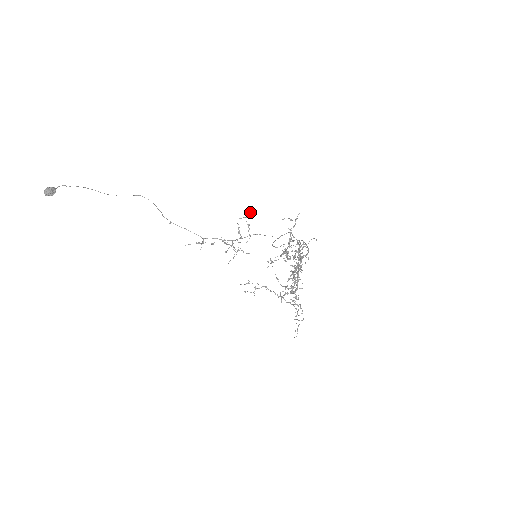
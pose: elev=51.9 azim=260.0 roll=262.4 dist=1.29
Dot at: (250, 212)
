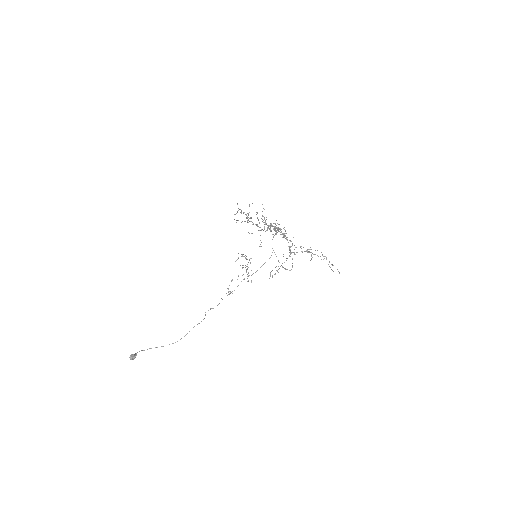
Dot at: occluded
